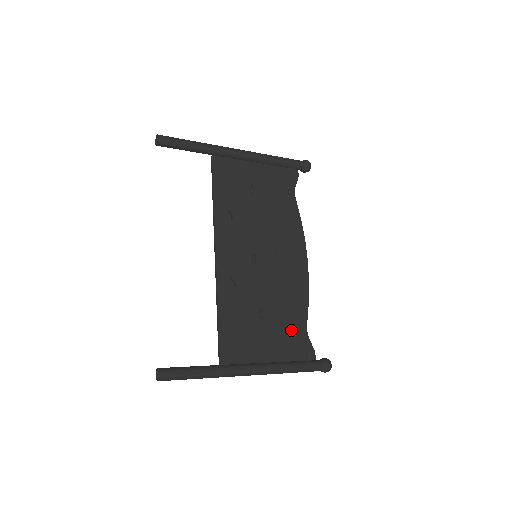
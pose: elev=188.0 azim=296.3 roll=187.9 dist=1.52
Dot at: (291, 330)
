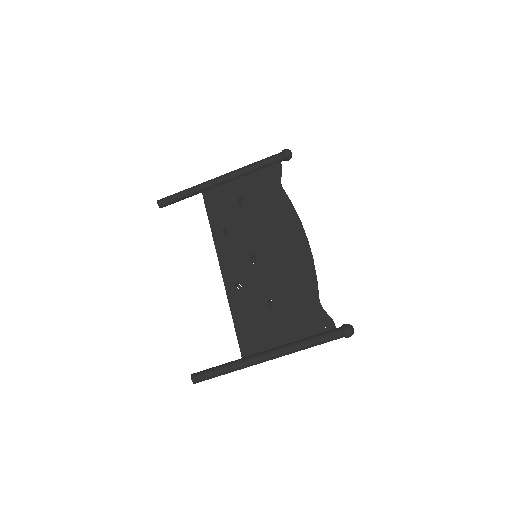
Dot at: (303, 308)
